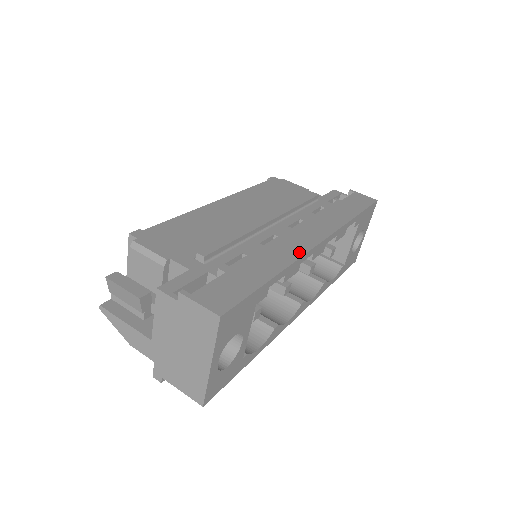
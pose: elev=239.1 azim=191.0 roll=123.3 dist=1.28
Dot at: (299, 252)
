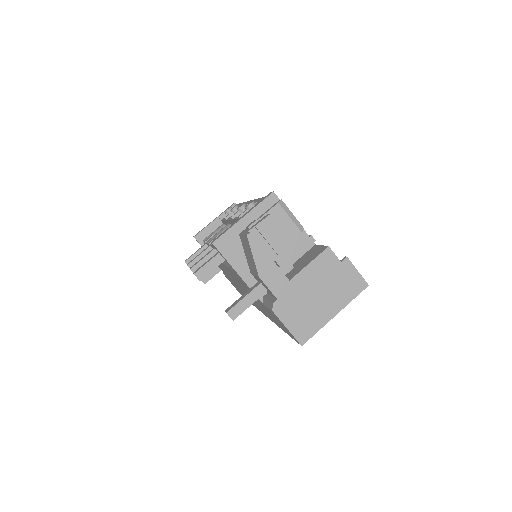
Dot at: occluded
